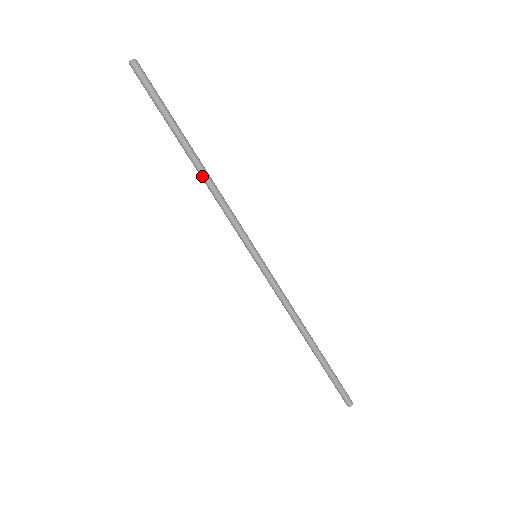
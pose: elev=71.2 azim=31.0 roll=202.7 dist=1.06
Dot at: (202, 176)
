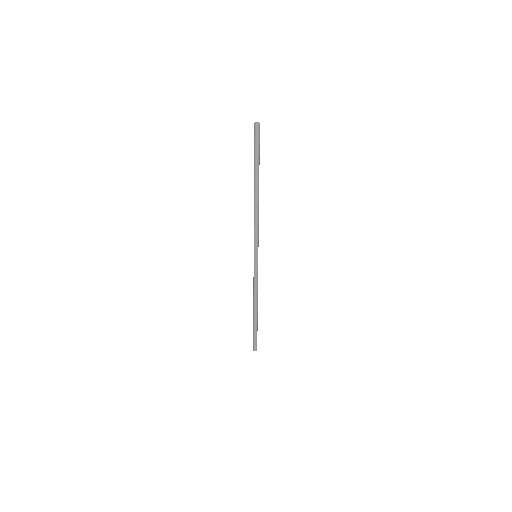
Dot at: (256, 203)
